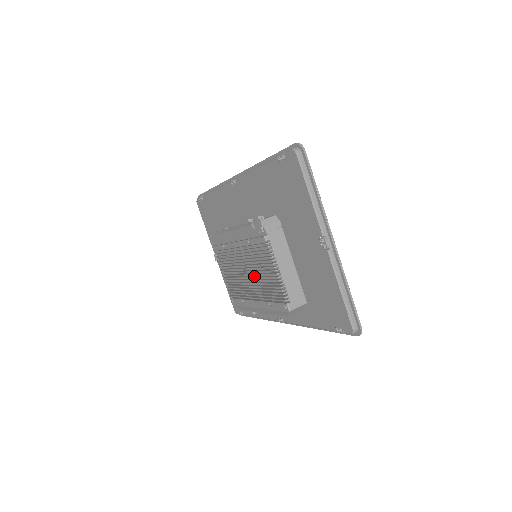
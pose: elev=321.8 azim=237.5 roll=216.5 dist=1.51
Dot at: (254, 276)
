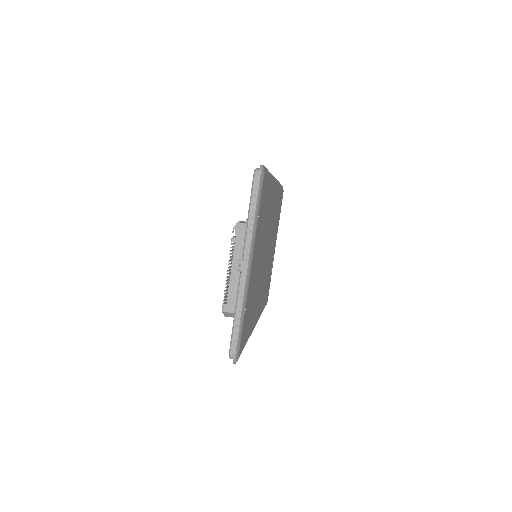
Dot at: occluded
